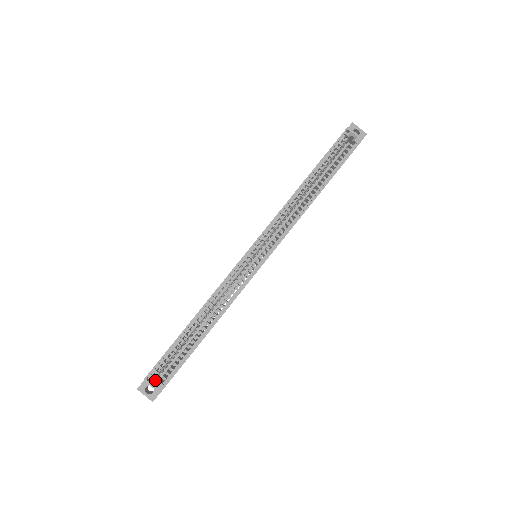
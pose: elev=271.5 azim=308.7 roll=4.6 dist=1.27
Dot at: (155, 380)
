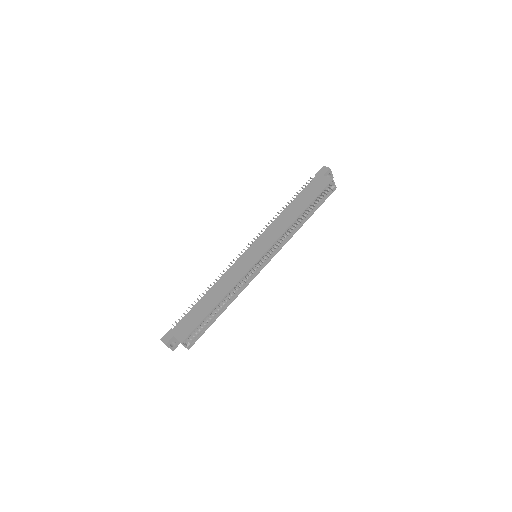
Dot at: occluded
